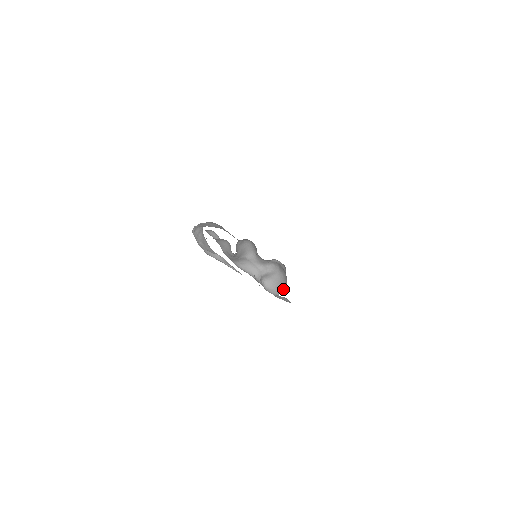
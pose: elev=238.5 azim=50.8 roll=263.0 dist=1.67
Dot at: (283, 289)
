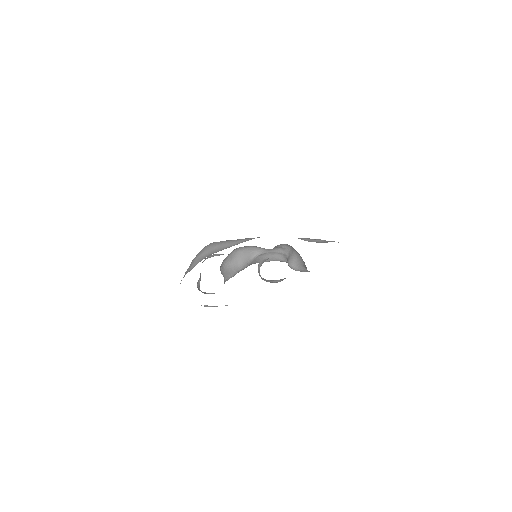
Dot at: occluded
